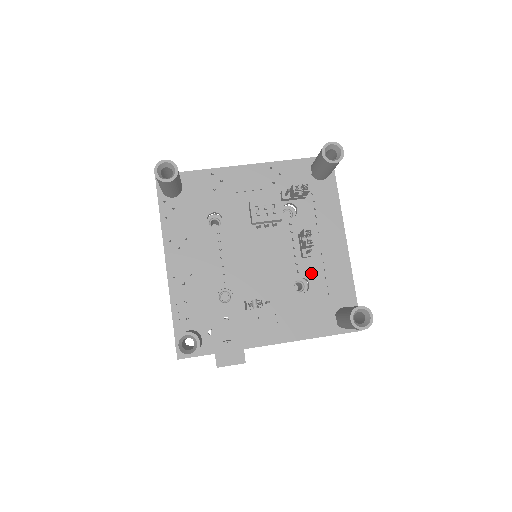
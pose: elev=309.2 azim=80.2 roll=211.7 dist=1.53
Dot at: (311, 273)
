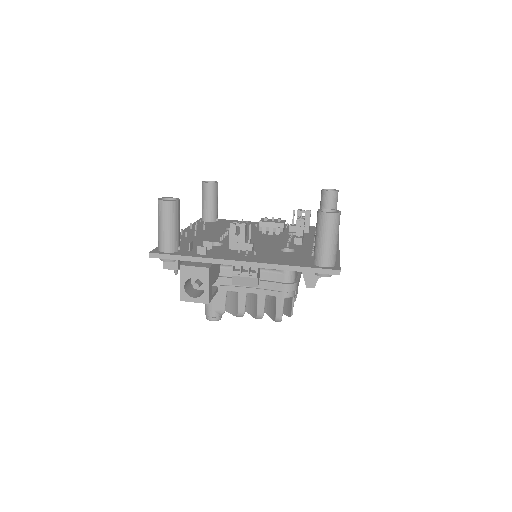
Dot at: (299, 249)
